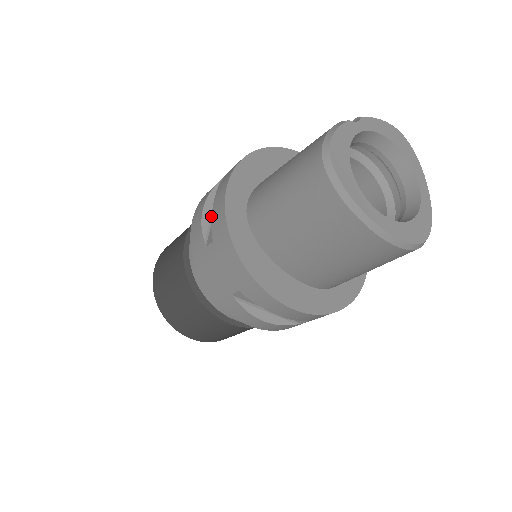
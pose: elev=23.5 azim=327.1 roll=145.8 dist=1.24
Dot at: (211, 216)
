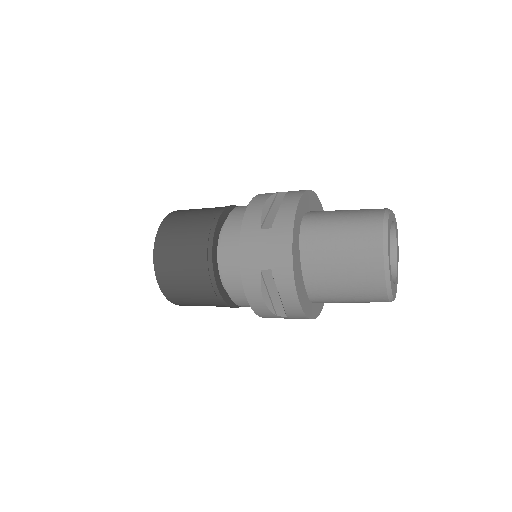
Dot at: (268, 211)
